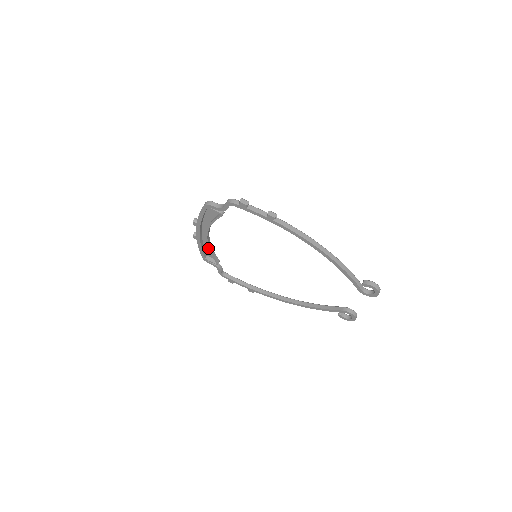
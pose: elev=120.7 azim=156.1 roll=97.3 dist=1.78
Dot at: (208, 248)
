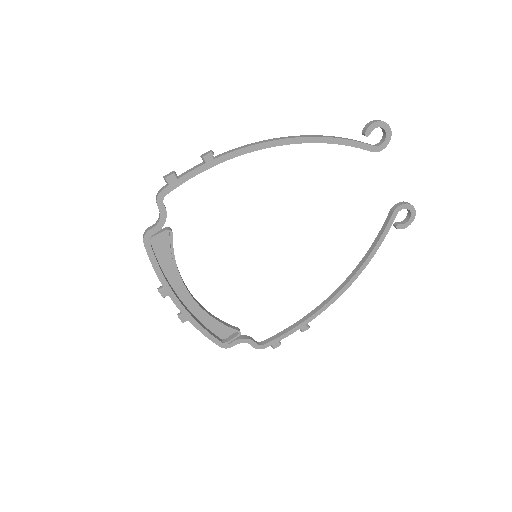
Dot at: occluded
